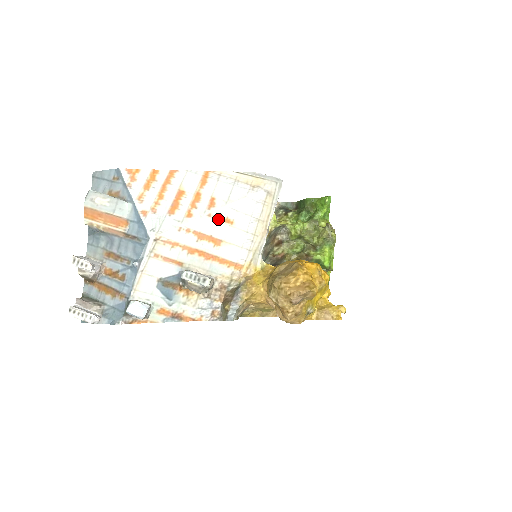
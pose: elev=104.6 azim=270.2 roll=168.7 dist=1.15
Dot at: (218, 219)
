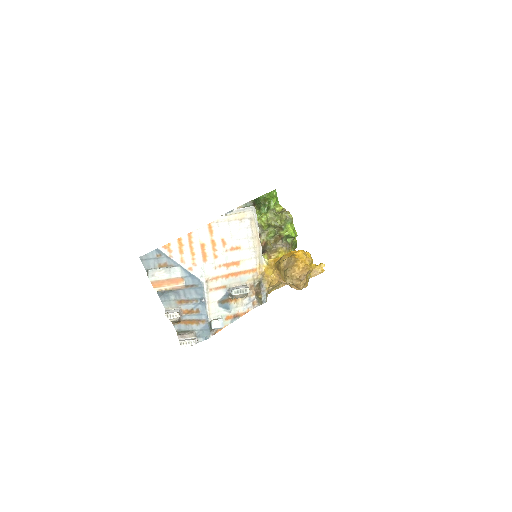
Dot at: (232, 250)
